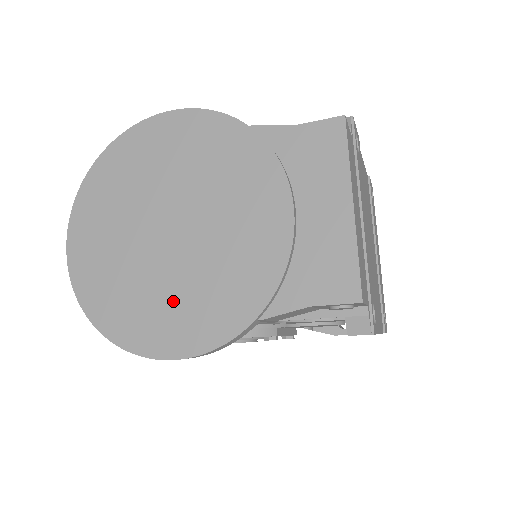
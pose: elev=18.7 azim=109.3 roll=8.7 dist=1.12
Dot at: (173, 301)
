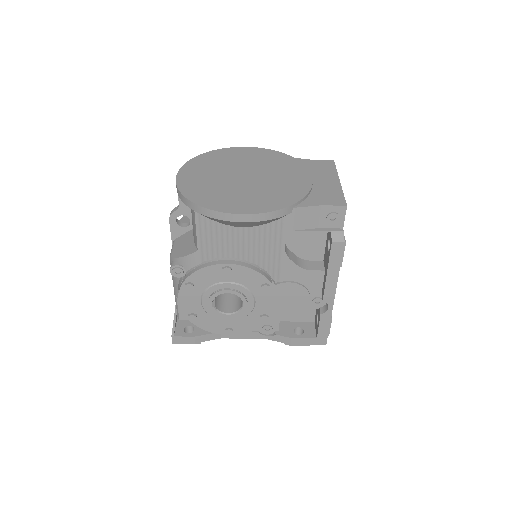
Dot at: (245, 196)
